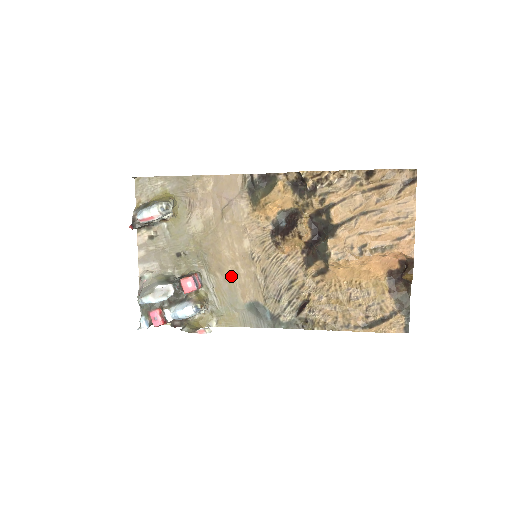
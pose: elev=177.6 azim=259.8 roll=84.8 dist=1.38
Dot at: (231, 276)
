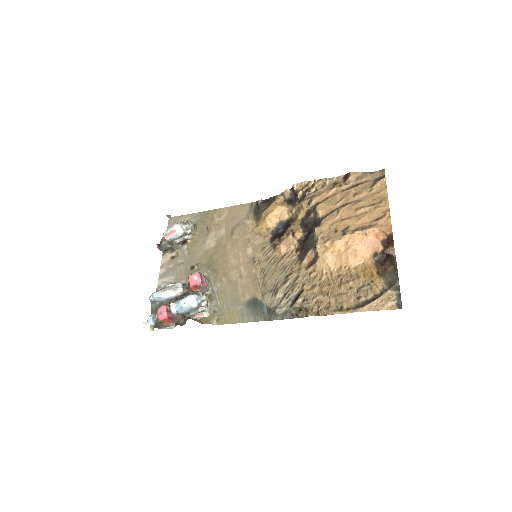
Dot at: (234, 279)
